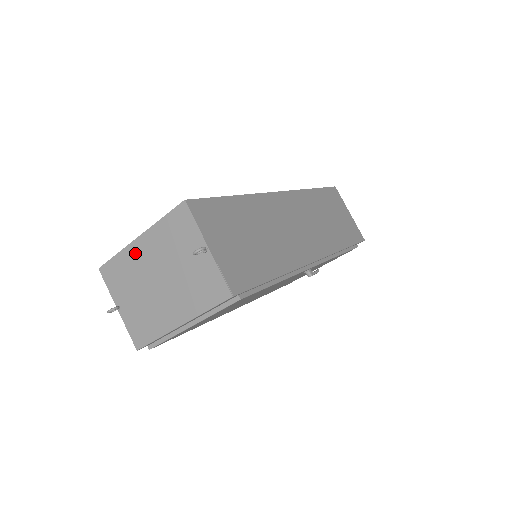
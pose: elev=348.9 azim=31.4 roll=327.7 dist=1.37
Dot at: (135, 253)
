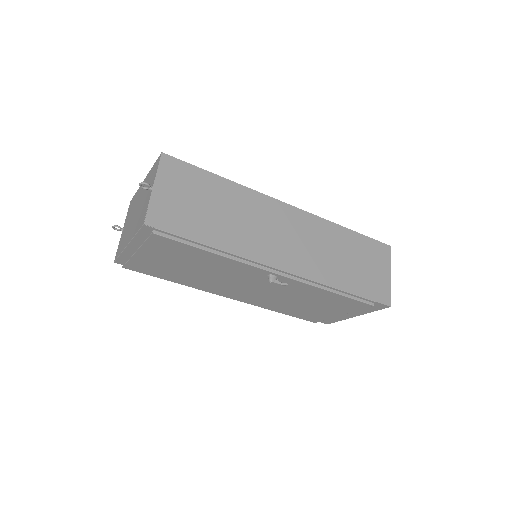
Dot at: (140, 190)
